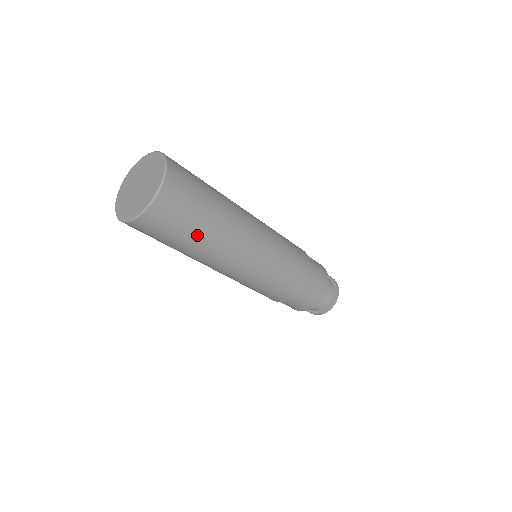
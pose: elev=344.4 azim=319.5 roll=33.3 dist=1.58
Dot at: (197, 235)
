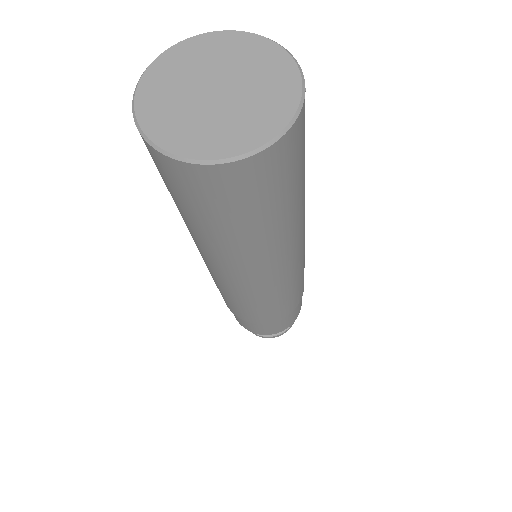
Dot at: (283, 214)
